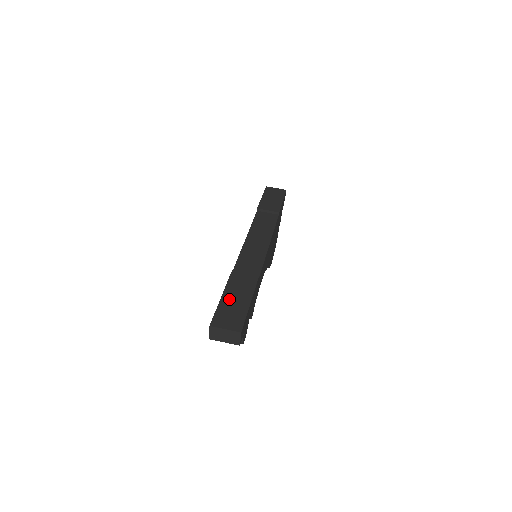
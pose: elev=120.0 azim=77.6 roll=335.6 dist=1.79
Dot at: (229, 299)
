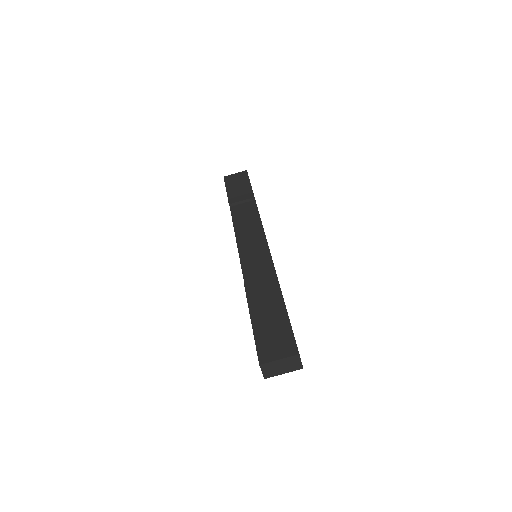
Dot at: (261, 321)
